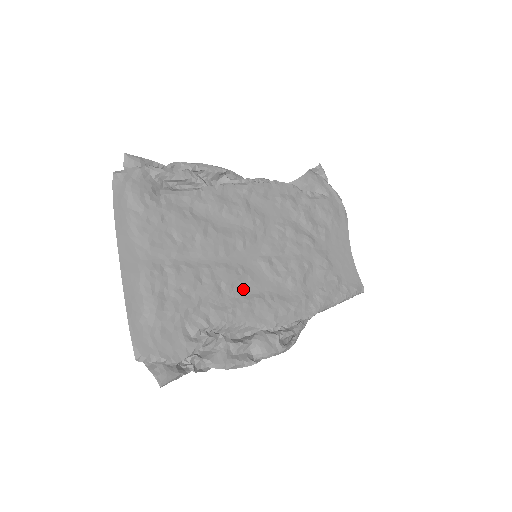
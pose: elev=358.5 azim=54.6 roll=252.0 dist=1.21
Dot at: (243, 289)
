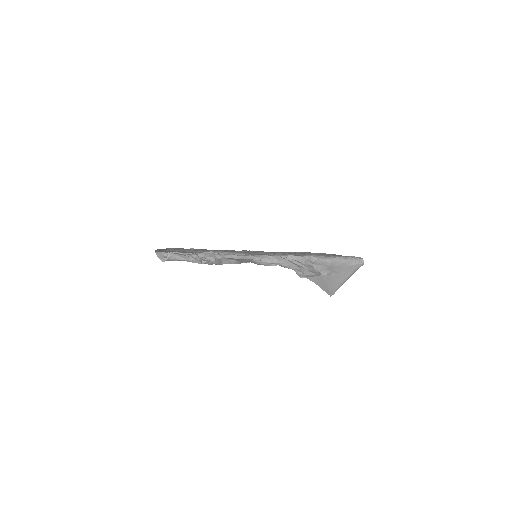
Dot at: occluded
